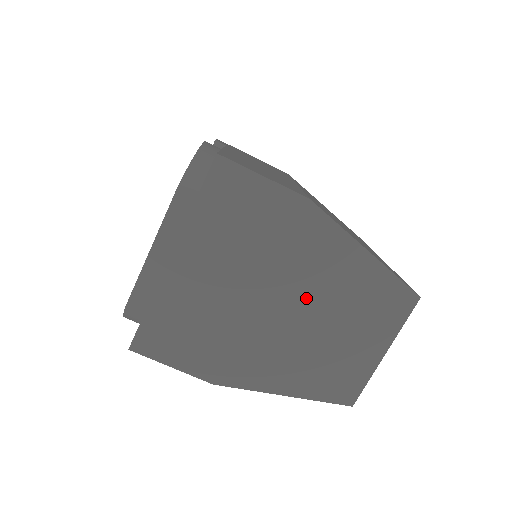
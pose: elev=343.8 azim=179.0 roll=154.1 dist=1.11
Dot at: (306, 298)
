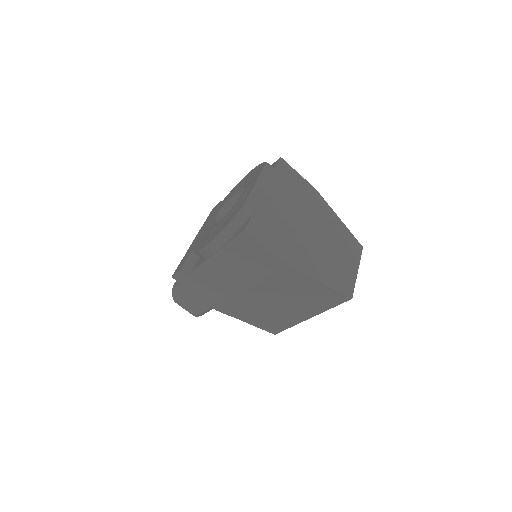
Dot at: (322, 231)
